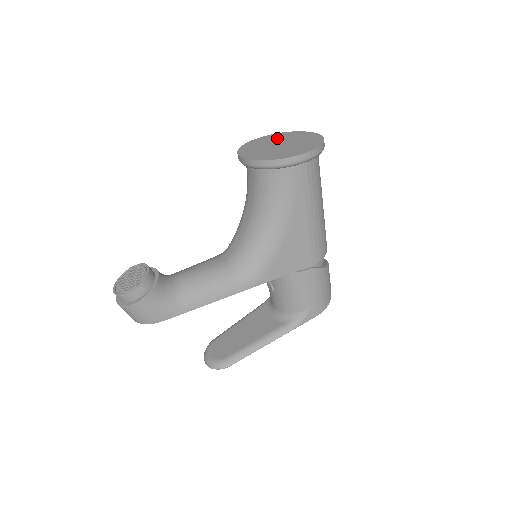
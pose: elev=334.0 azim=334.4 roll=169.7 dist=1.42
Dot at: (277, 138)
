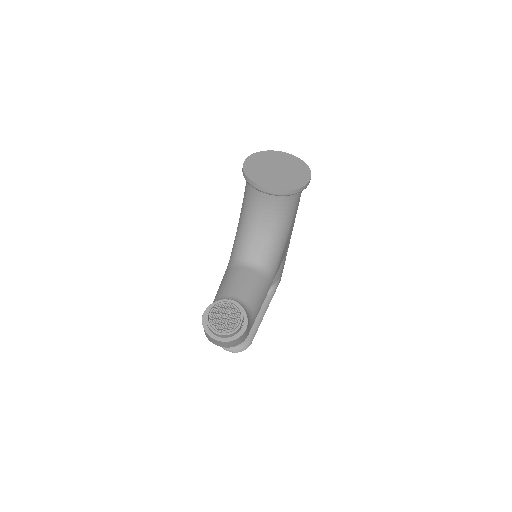
Dot at: (262, 161)
